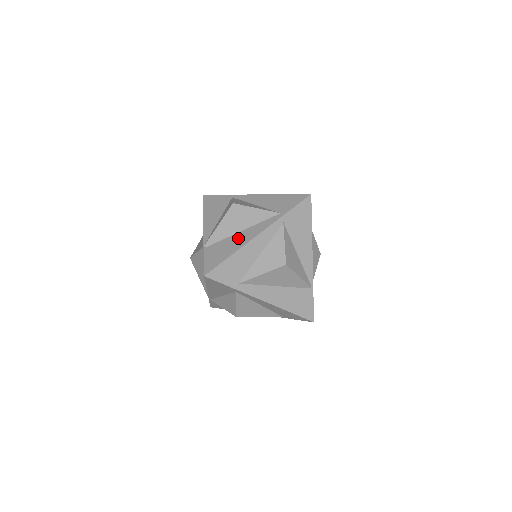
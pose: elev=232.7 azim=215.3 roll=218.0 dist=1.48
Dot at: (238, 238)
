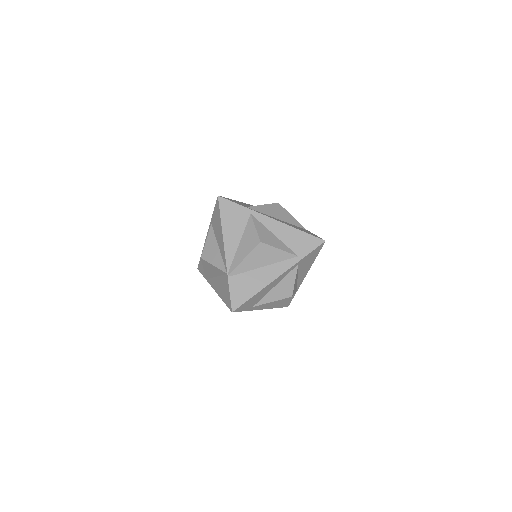
Dot at: (260, 275)
